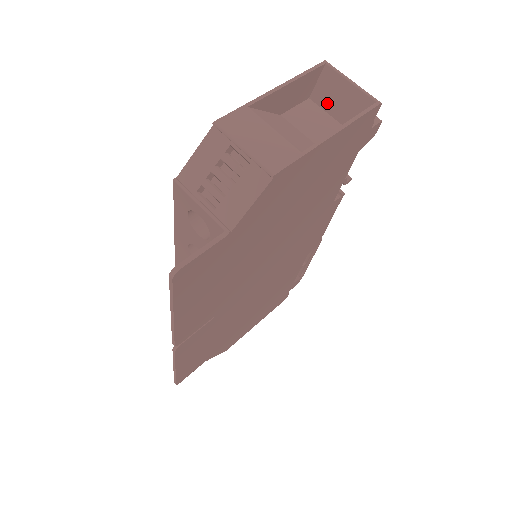
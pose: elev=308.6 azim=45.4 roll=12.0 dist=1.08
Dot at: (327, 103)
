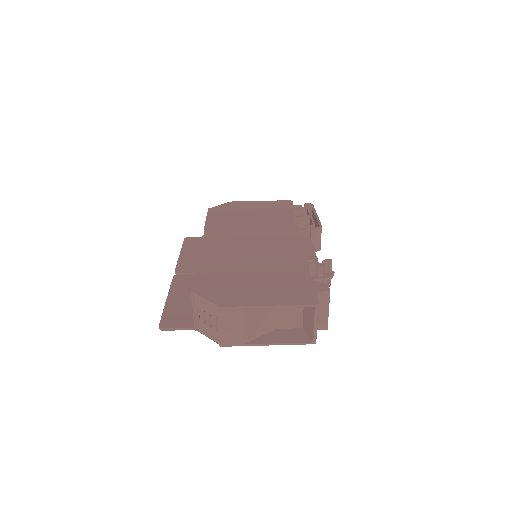
Dot at: (306, 308)
